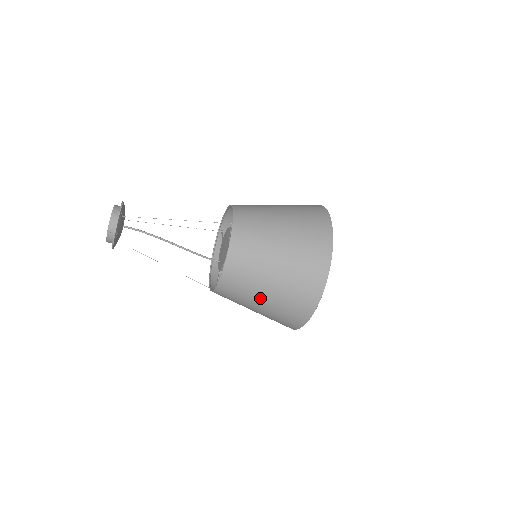
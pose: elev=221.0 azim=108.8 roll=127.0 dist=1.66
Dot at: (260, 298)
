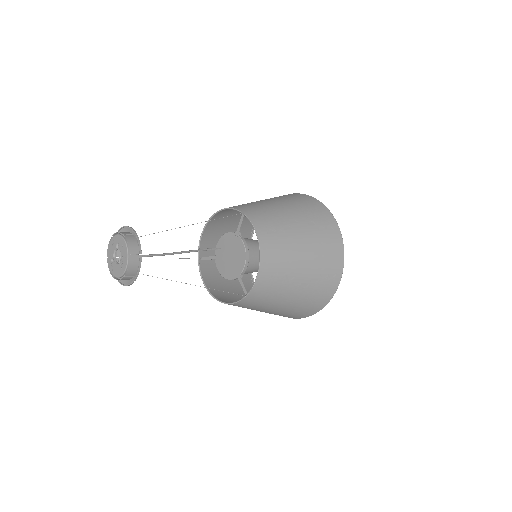
Dot at: (232, 291)
